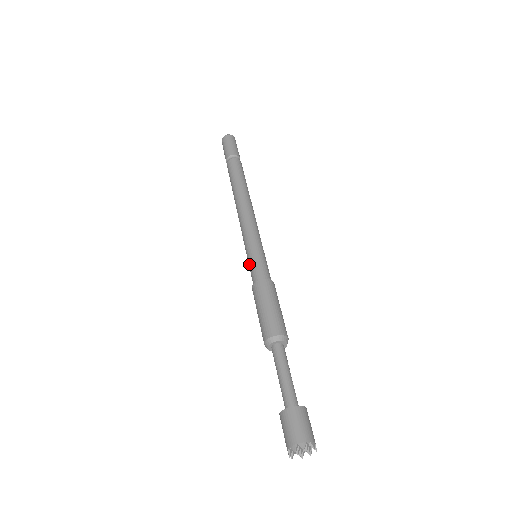
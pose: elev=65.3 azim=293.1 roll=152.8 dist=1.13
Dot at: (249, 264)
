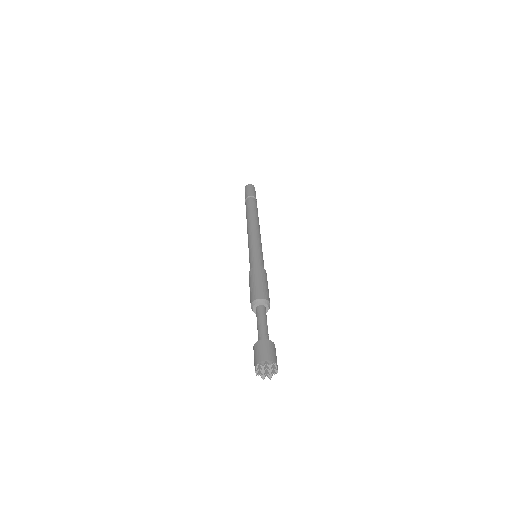
Dot at: (250, 257)
